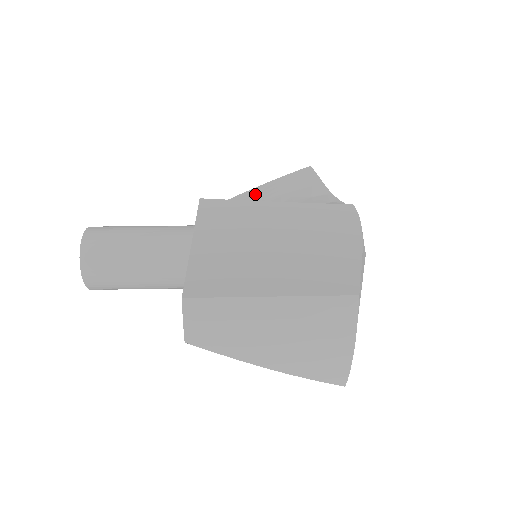
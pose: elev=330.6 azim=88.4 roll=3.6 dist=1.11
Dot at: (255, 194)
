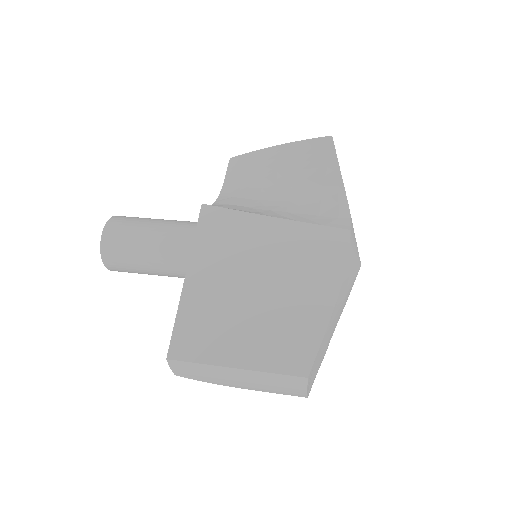
Dot at: (272, 158)
